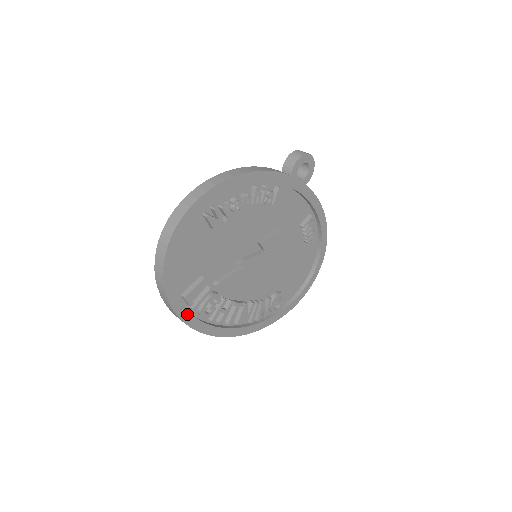
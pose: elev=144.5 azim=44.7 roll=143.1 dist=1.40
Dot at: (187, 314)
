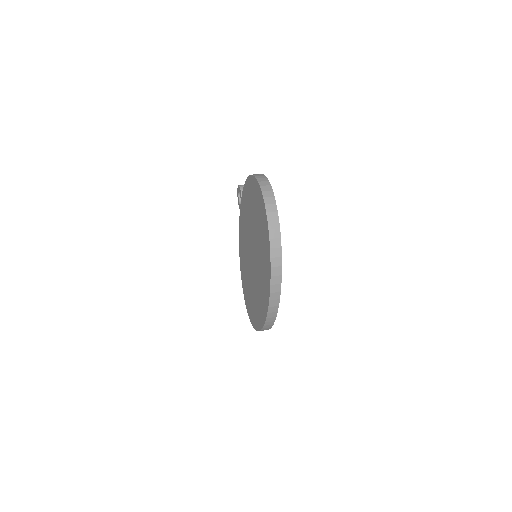
Dot at: occluded
